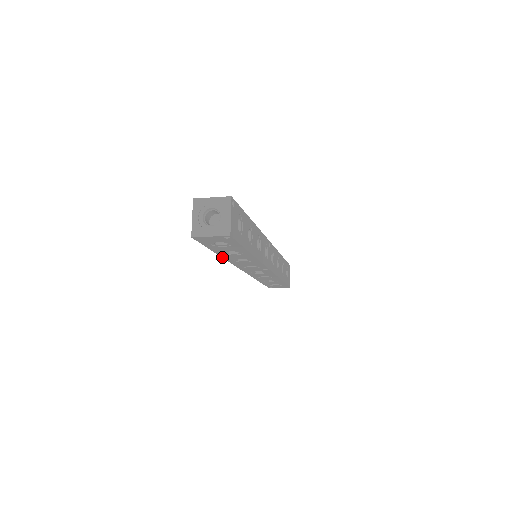
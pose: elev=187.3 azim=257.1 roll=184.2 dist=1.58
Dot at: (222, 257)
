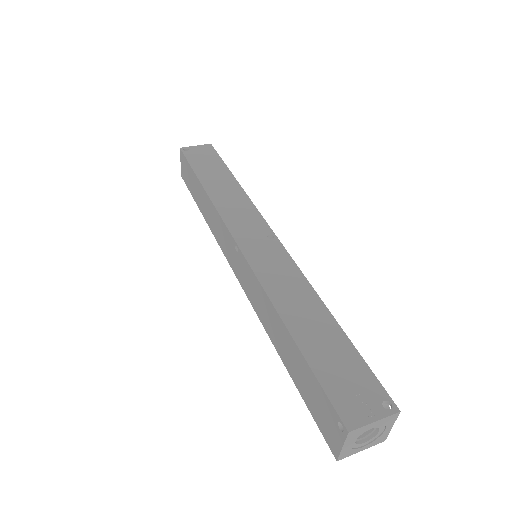
Dot at: occluded
